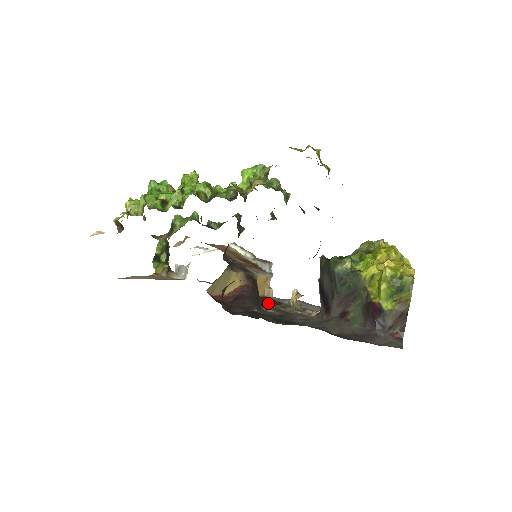
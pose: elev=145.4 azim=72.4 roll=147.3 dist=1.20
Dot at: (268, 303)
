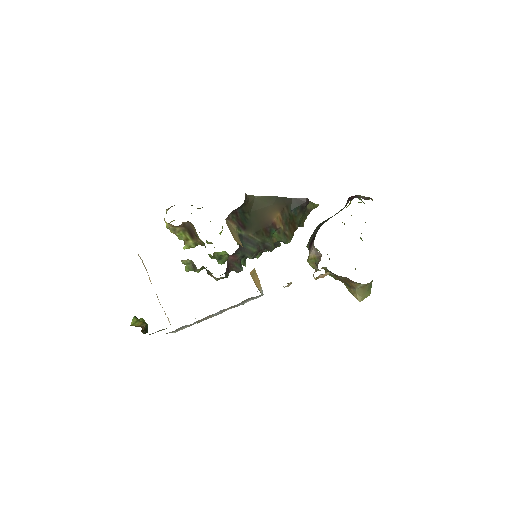
Dot at: occluded
